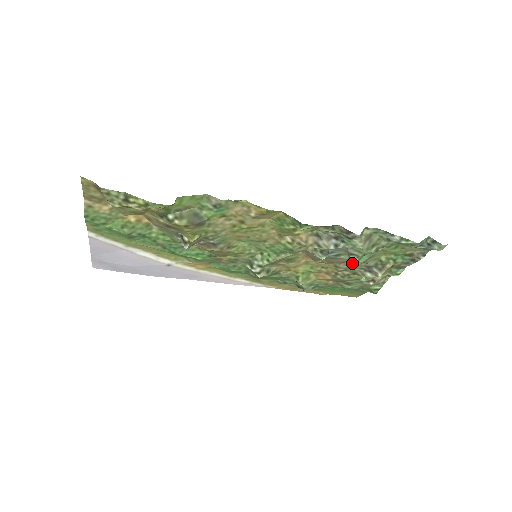
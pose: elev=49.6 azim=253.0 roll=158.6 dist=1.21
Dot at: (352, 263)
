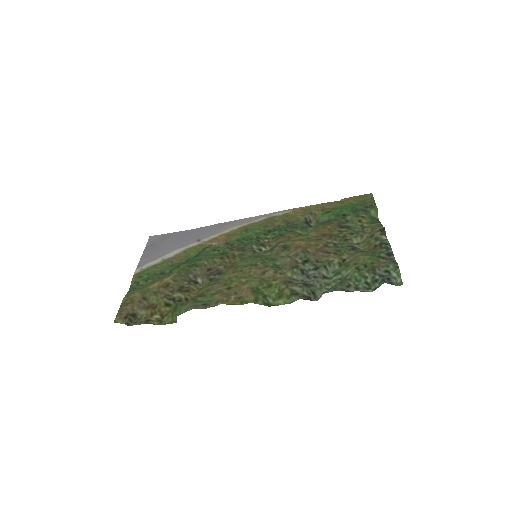
Dot at: (337, 251)
